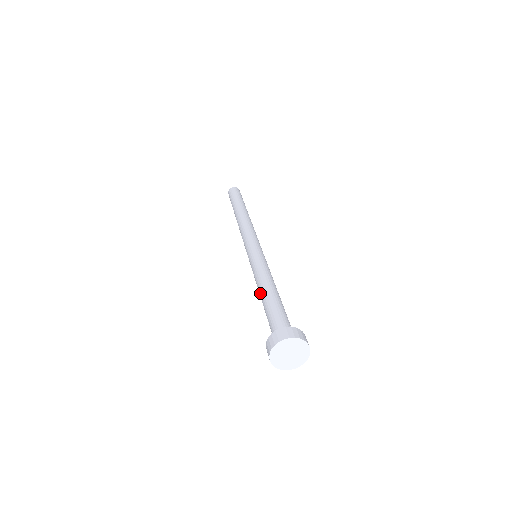
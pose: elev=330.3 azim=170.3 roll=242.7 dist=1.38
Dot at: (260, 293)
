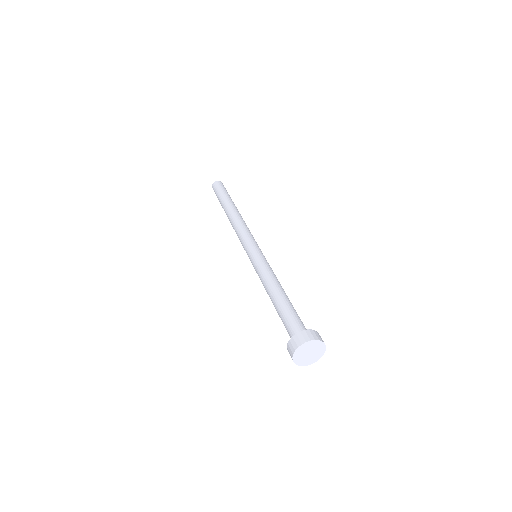
Dot at: (270, 298)
